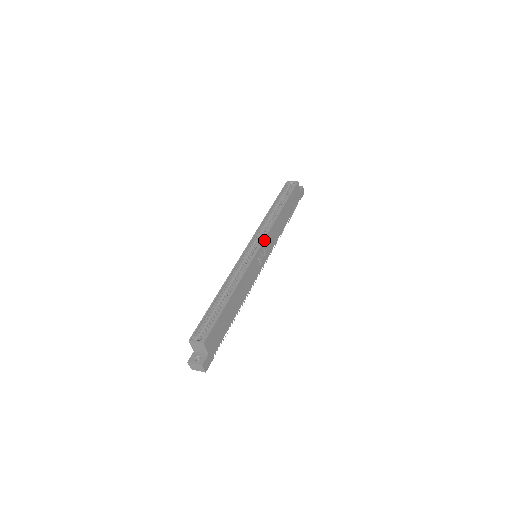
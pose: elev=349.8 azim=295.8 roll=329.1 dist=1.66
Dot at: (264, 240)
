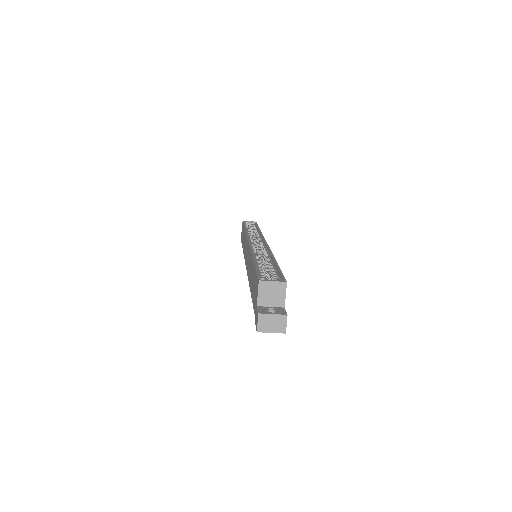
Dot at: occluded
